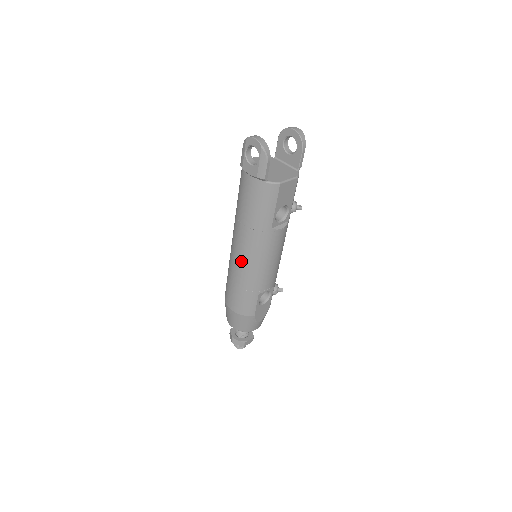
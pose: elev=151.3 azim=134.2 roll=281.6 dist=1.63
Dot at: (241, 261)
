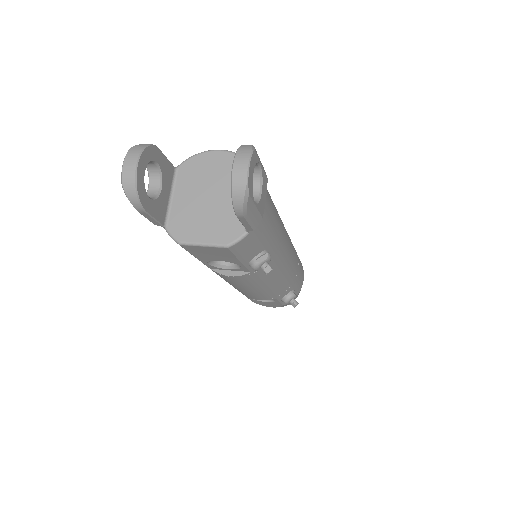
Dot at: occluded
